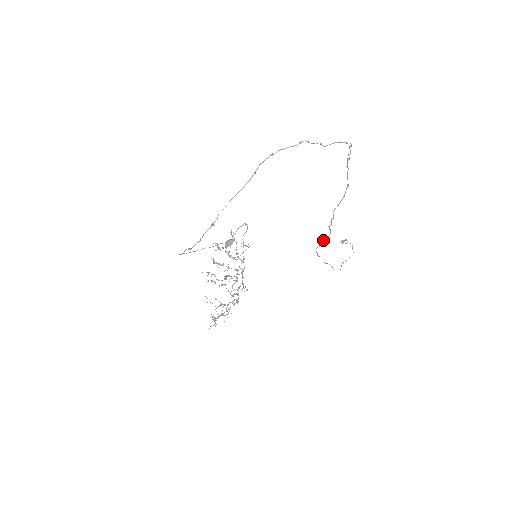
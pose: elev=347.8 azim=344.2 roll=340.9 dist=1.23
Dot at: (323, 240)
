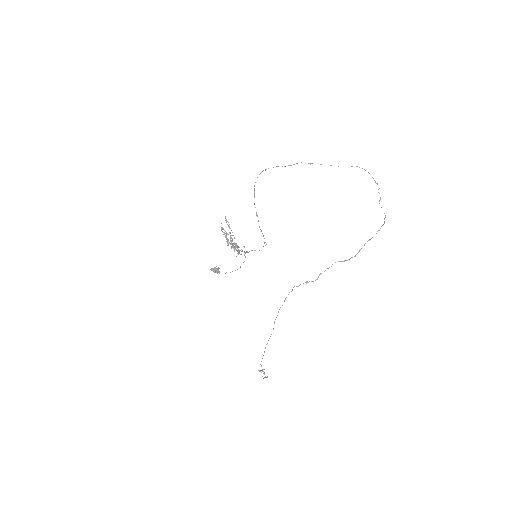
Dot at: (307, 281)
